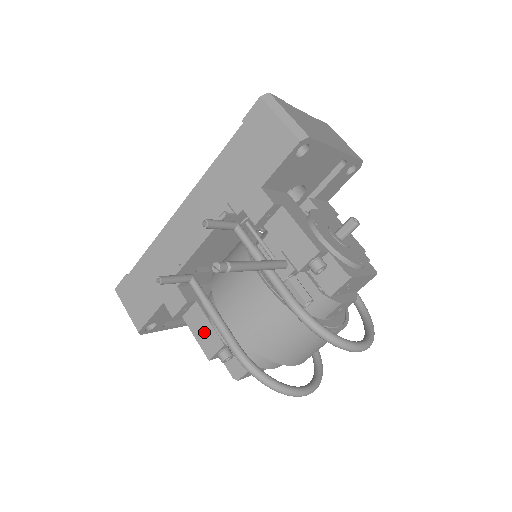
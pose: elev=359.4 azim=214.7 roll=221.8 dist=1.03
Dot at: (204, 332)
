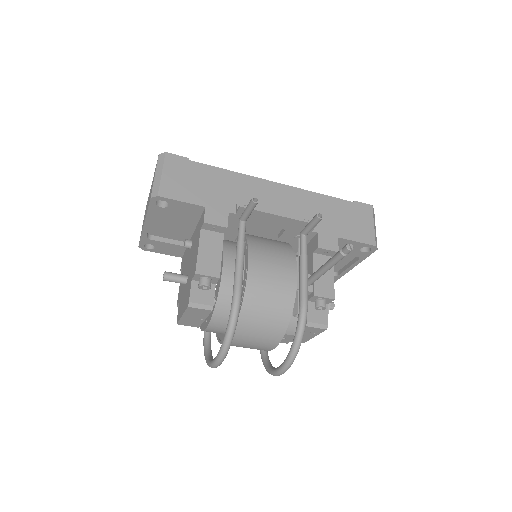
Dot at: (211, 255)
